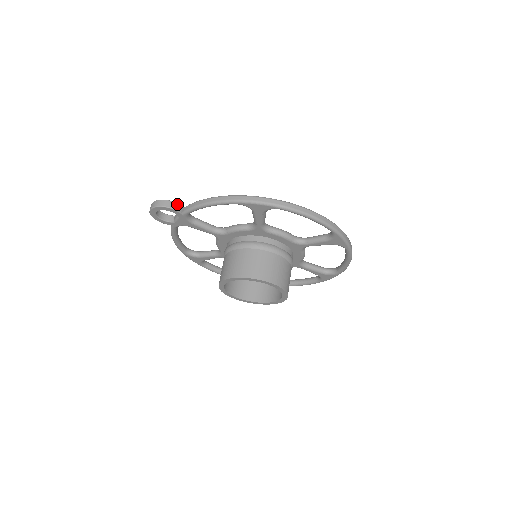
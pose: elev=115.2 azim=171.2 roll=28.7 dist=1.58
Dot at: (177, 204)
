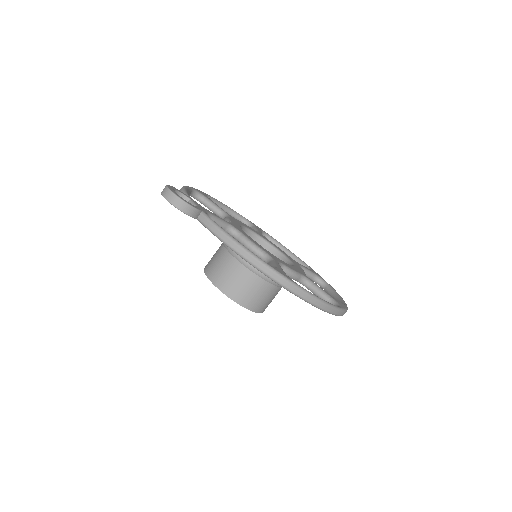
Dot at: (196, 210)
